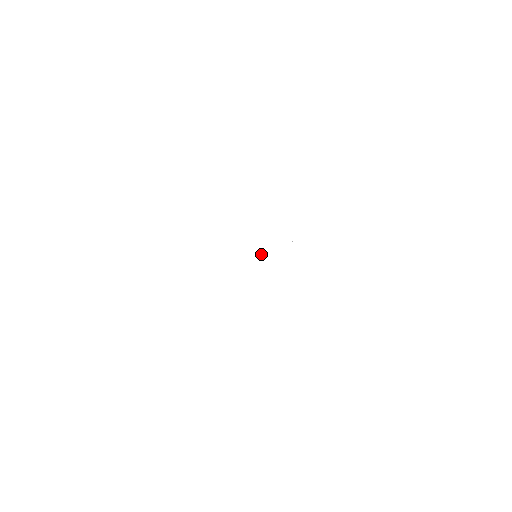
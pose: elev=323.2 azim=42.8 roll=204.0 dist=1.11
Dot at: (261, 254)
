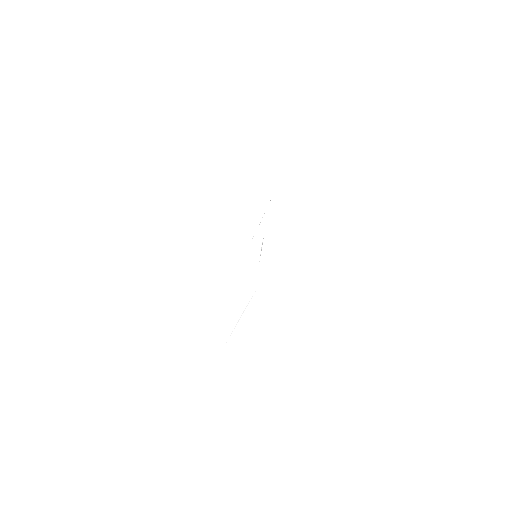
Dot at: occluded
